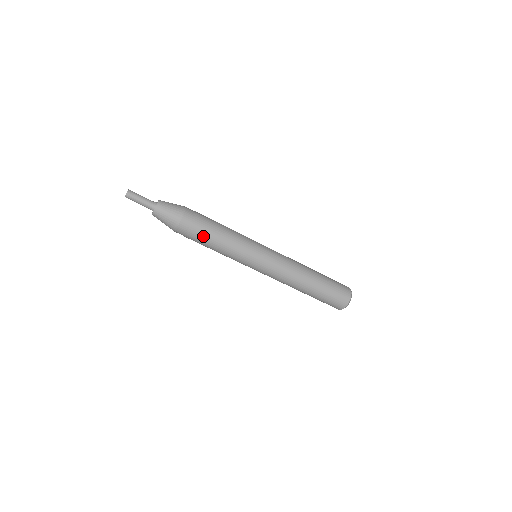
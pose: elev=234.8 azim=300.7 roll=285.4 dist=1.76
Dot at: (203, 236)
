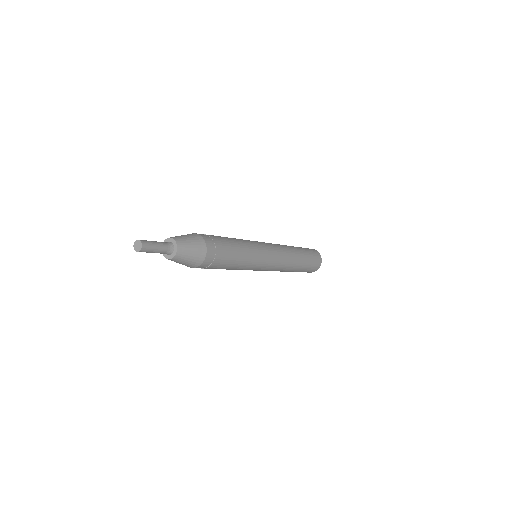
Dot at: (217, 268)
